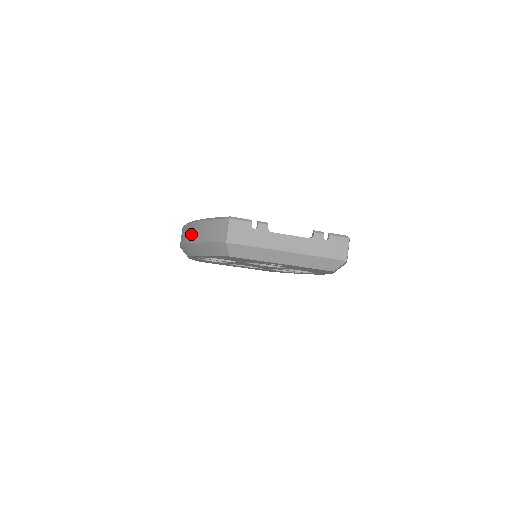
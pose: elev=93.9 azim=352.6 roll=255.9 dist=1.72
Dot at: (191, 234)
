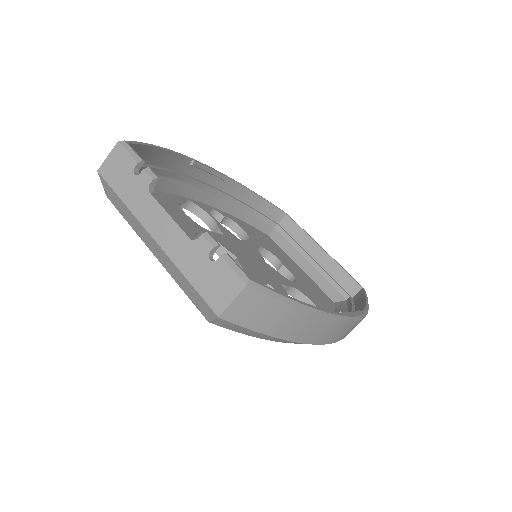
Dot at: occluded
